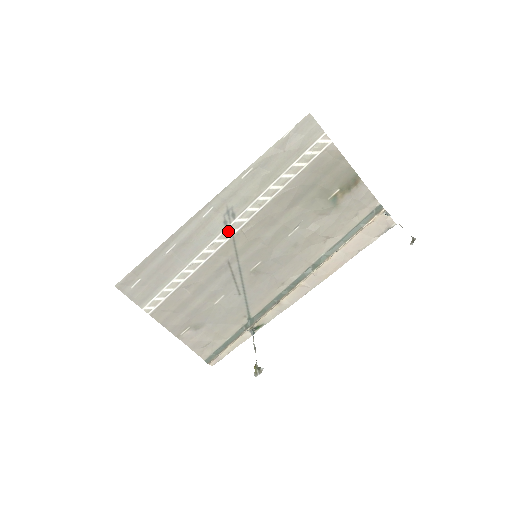
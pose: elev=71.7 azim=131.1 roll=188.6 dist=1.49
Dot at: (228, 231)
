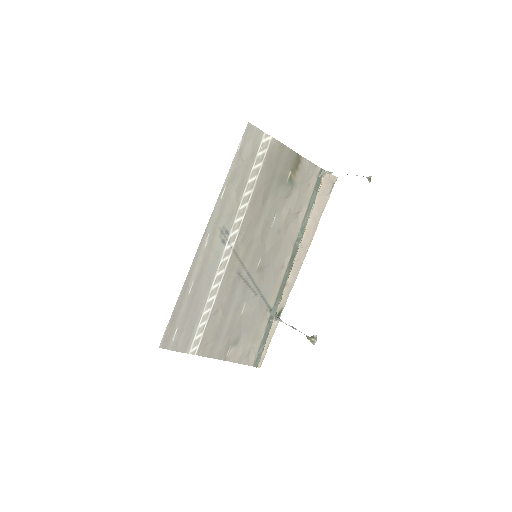
Dot at: (228, 247)
